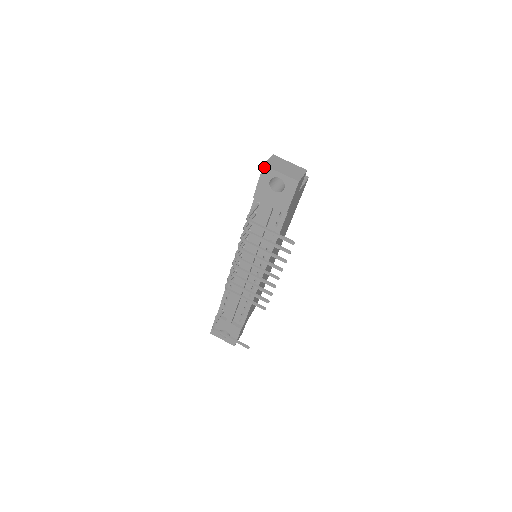
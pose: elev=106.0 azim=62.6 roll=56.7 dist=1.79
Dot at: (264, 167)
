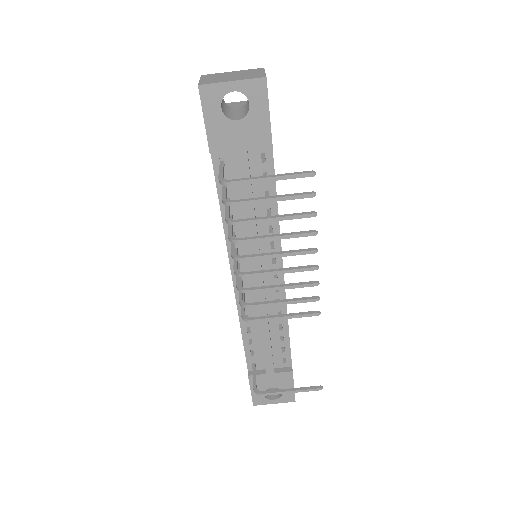
Dot at: (201, 88)
